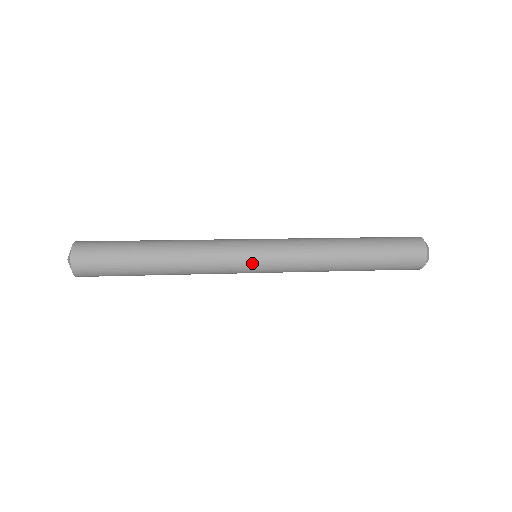
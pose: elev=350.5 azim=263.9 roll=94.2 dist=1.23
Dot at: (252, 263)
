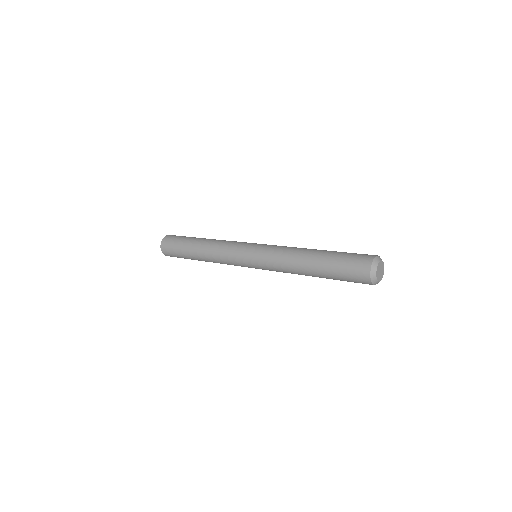
Dot at: (247, 264)
